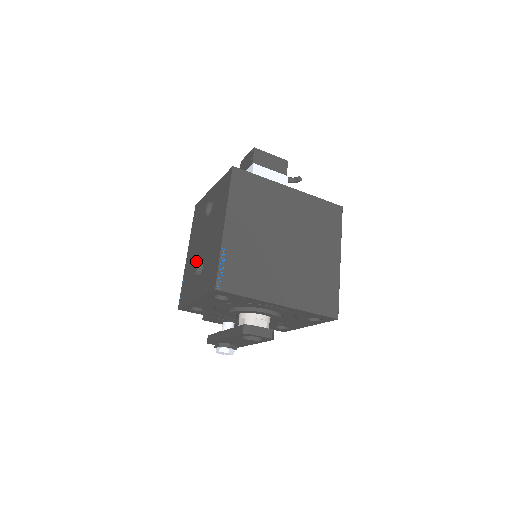
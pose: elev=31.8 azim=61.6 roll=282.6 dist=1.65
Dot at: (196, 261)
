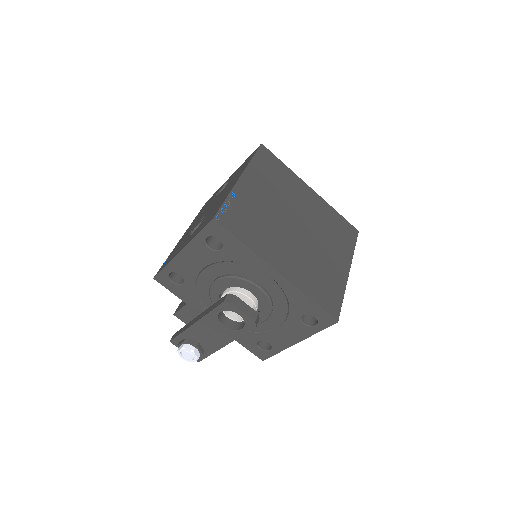
Dot at: (193, 228)
